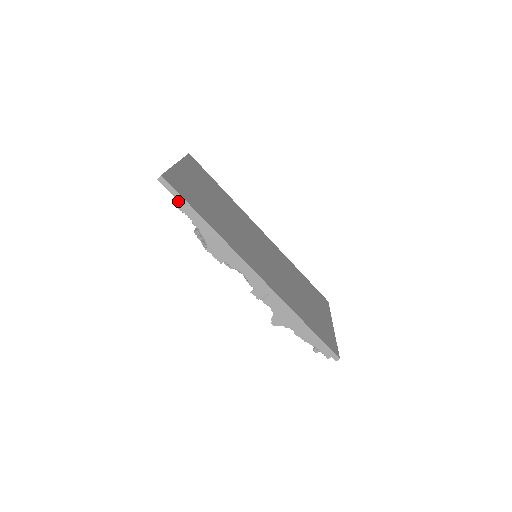
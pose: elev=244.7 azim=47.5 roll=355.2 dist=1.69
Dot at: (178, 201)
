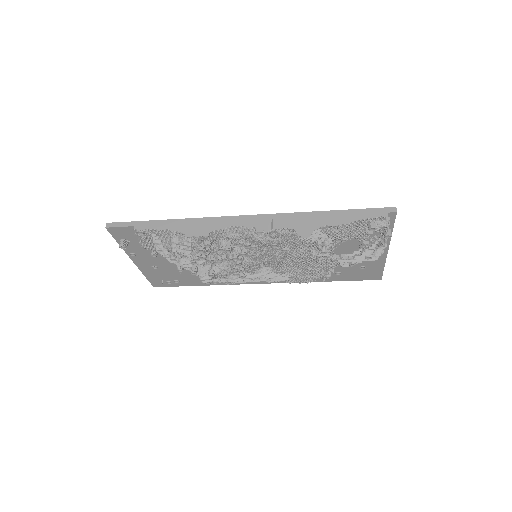
Dot at: (133, 227)
